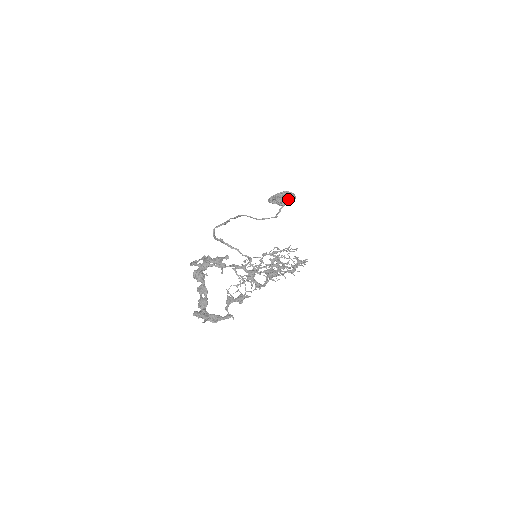
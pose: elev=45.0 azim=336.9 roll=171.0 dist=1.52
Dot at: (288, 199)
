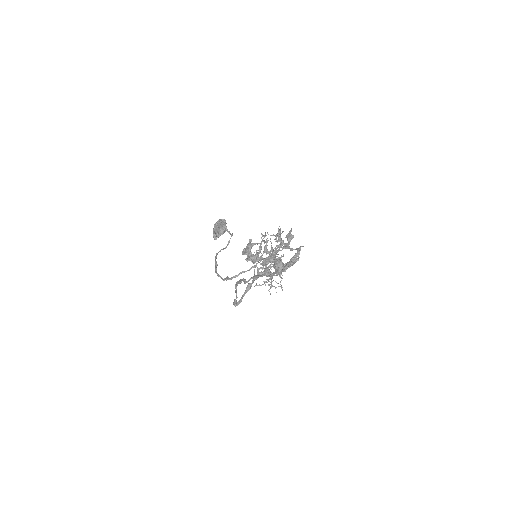
Dot at: (222, 224)
